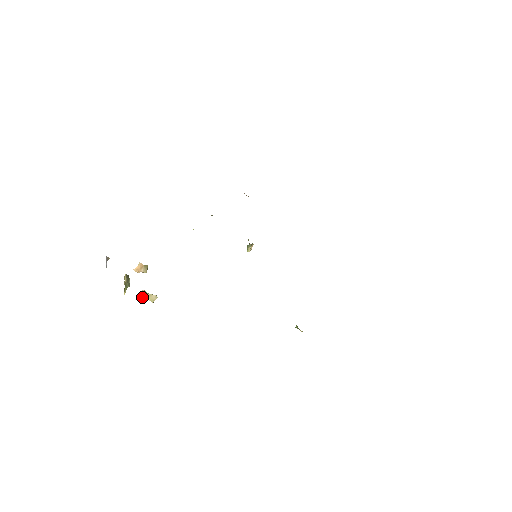
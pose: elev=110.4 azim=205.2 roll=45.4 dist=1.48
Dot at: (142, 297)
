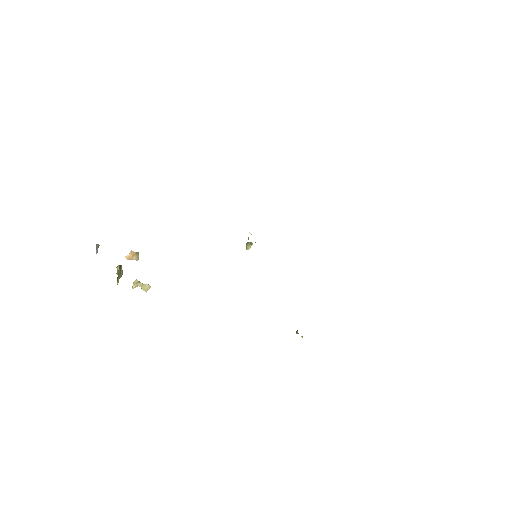
Dot at: (135, 287)
